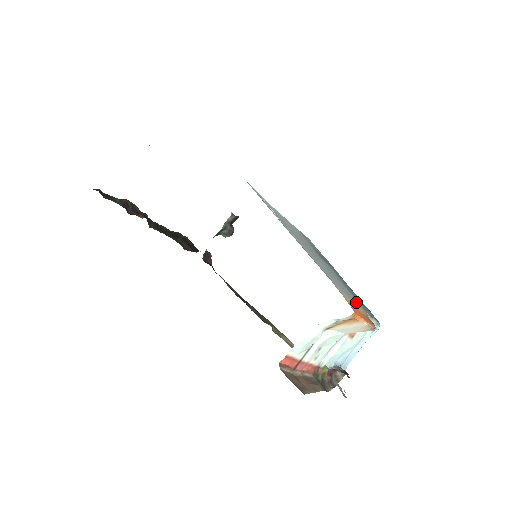
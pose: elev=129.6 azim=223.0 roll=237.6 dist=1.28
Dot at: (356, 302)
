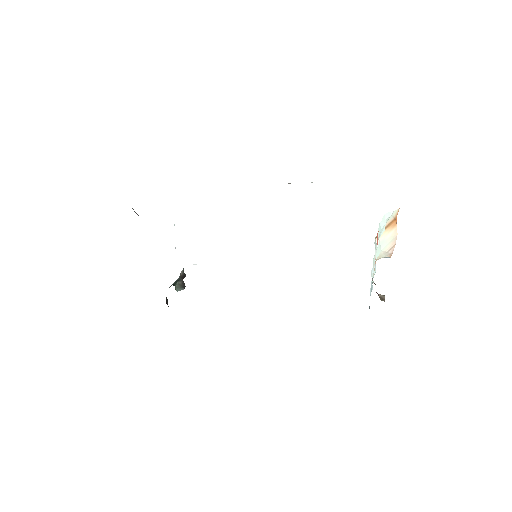
Dot at: occluded
